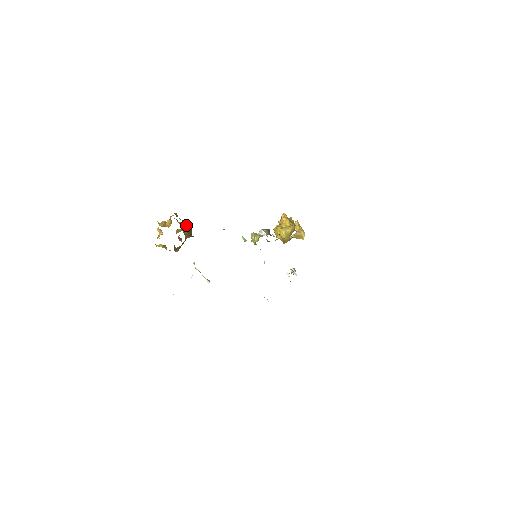
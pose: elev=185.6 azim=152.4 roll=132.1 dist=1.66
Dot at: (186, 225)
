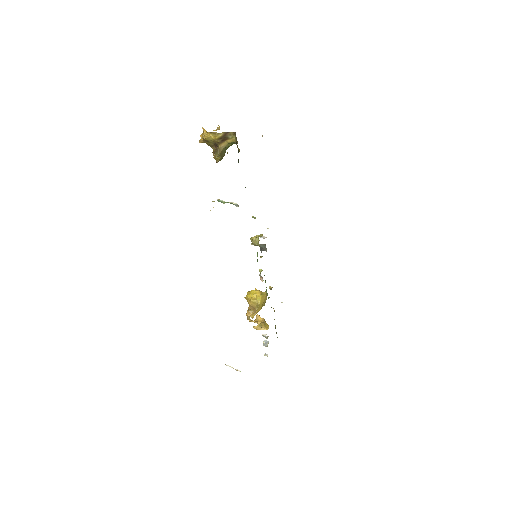
Dot at: occluded
